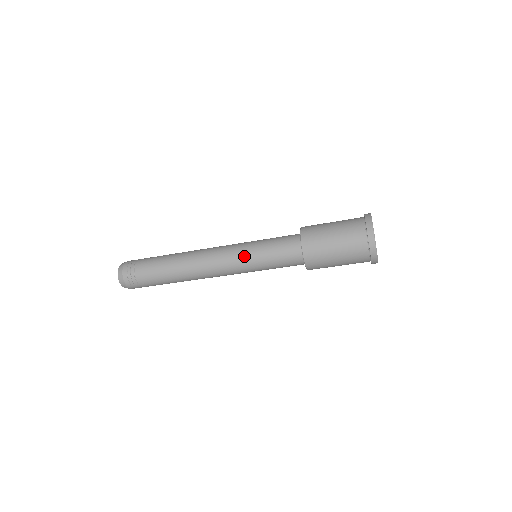
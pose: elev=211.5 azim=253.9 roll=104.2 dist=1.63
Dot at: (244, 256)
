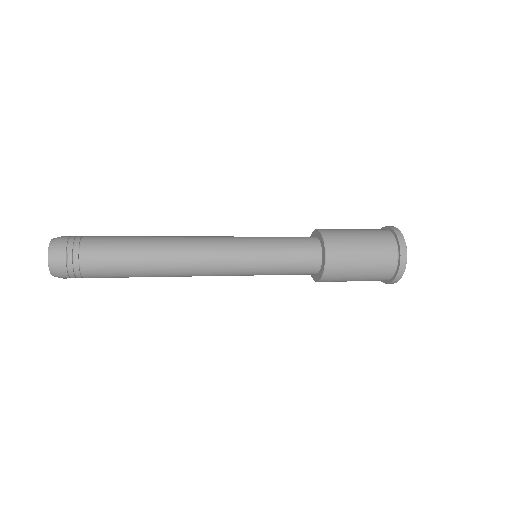
Dot at: (249, 265)
